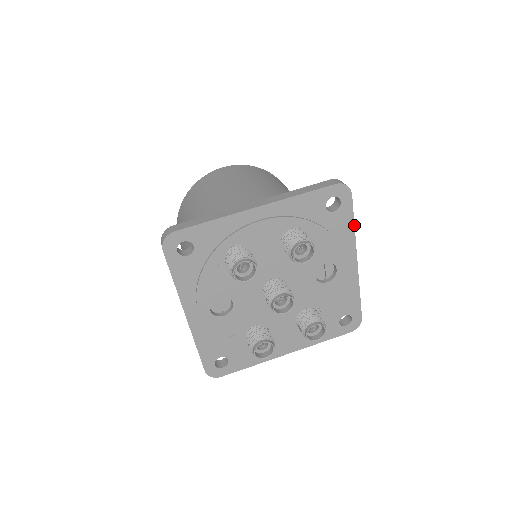
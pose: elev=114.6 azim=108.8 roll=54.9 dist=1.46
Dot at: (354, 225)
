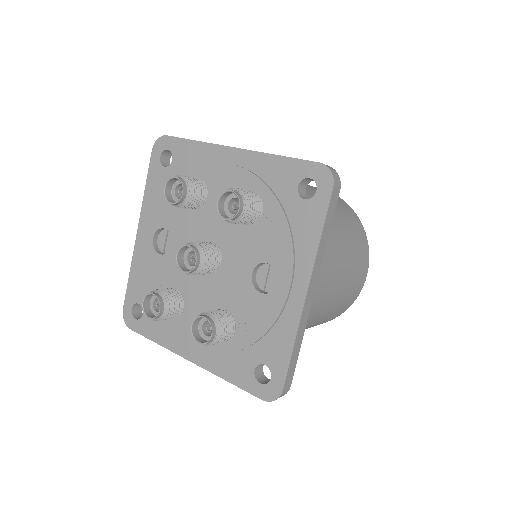
Dot at: (321, 234)
